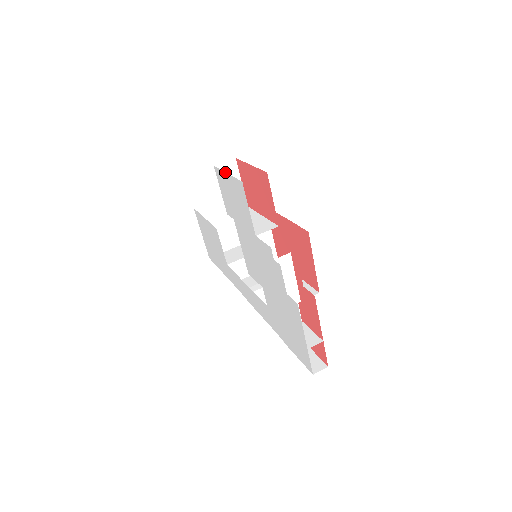
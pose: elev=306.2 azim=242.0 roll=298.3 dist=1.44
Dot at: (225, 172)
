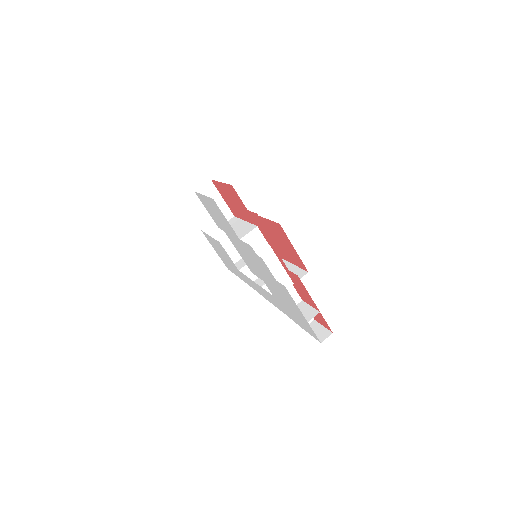
Dot at: occluded
